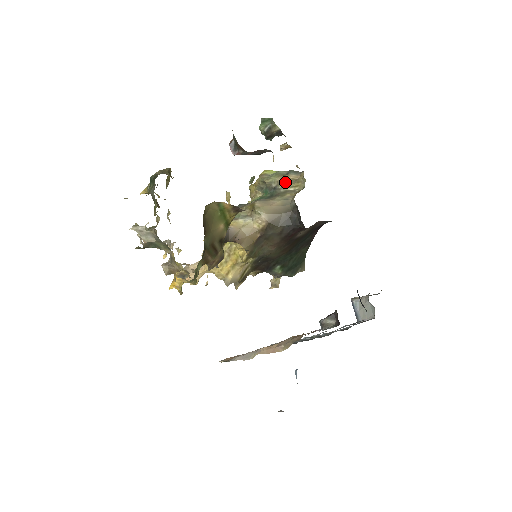
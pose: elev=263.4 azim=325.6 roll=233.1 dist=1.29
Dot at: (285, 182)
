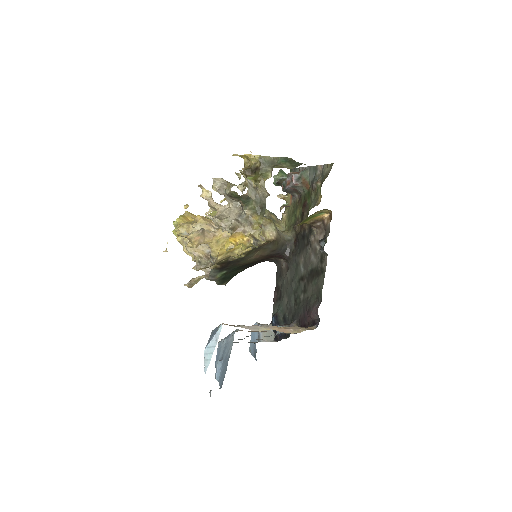
Dot at: (272, 218)
